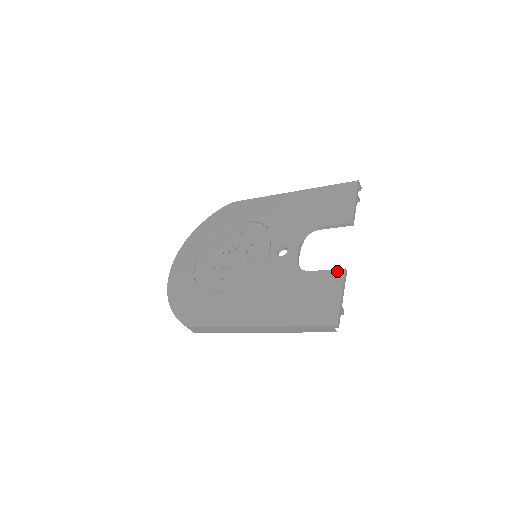
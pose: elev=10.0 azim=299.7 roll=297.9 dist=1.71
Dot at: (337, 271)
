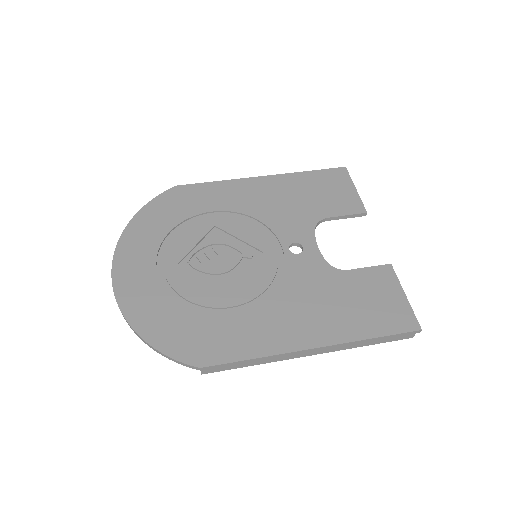
Dot at: (383, 267)
